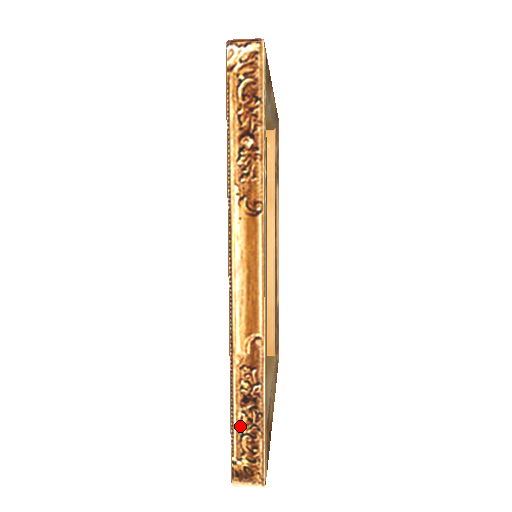
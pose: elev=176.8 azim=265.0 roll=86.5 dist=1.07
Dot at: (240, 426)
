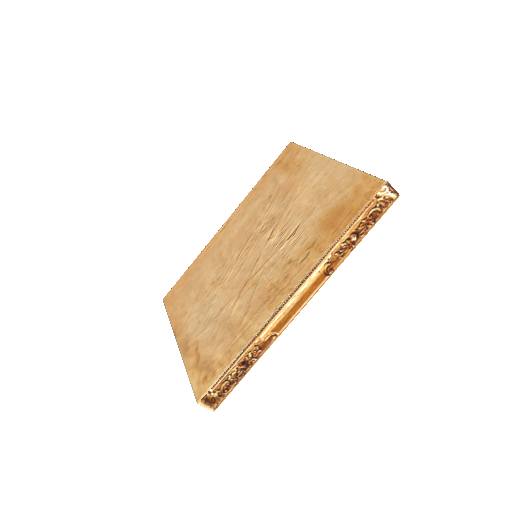
Dot at: (229, 375)
